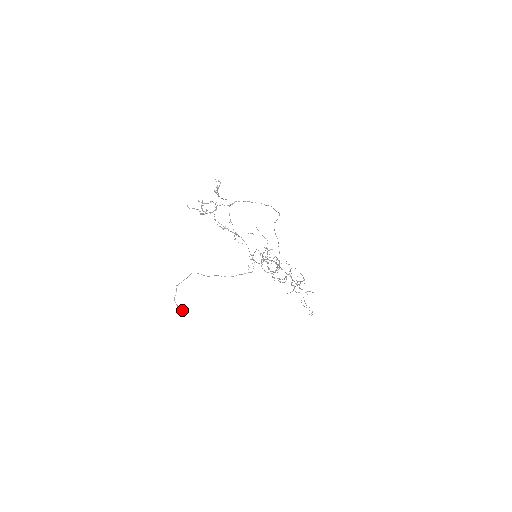
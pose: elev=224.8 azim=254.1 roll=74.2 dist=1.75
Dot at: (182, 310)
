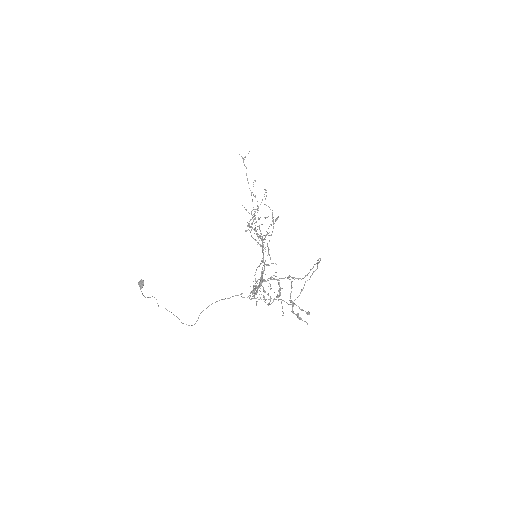
Dot at: occluded
